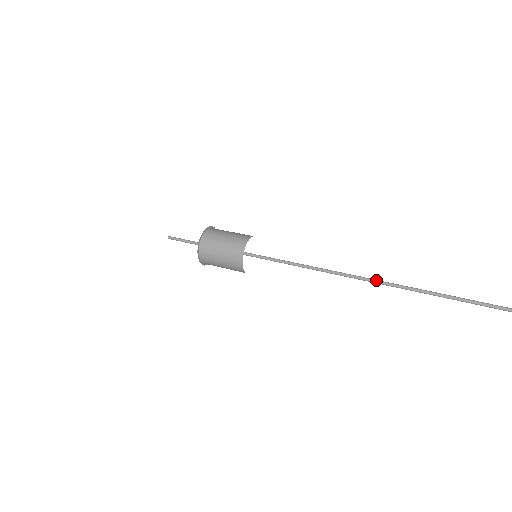
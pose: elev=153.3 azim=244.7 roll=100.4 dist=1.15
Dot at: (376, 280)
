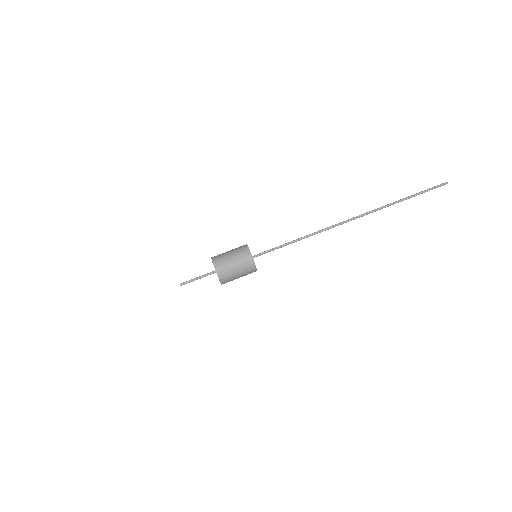
Dot at: (340, 223)
